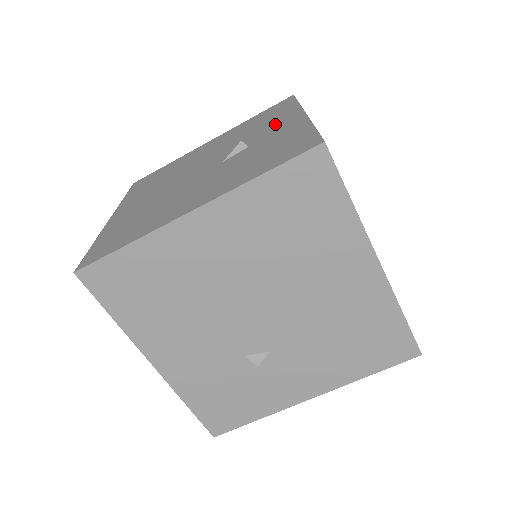
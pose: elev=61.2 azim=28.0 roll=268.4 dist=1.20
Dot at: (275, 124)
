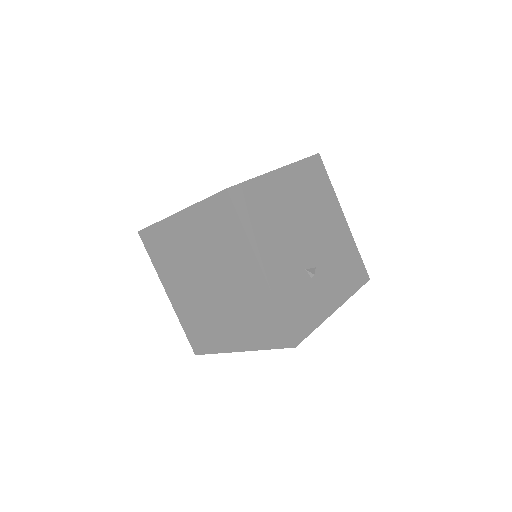
Dot at: occluded
